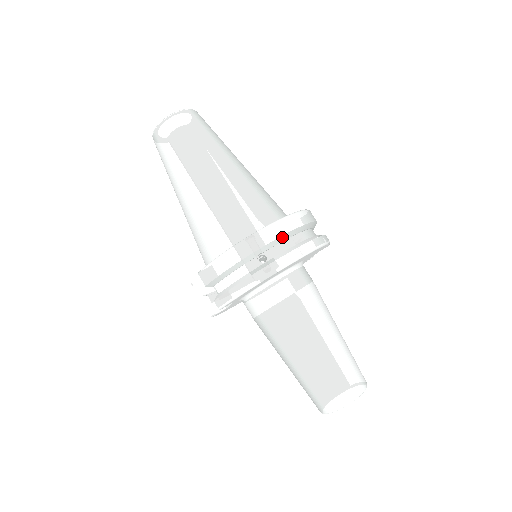
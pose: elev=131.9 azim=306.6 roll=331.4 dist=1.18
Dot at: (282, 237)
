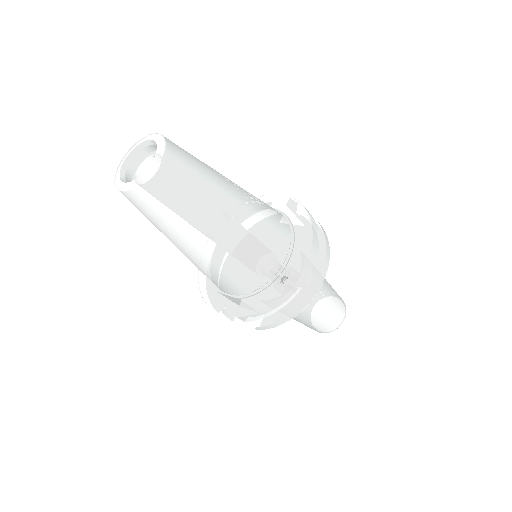
Dot at: (312, 269)
